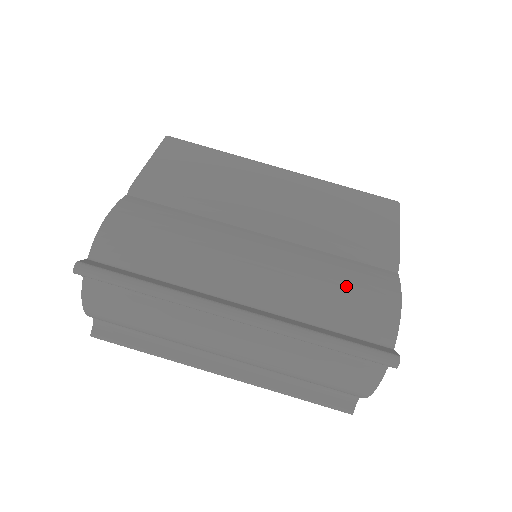
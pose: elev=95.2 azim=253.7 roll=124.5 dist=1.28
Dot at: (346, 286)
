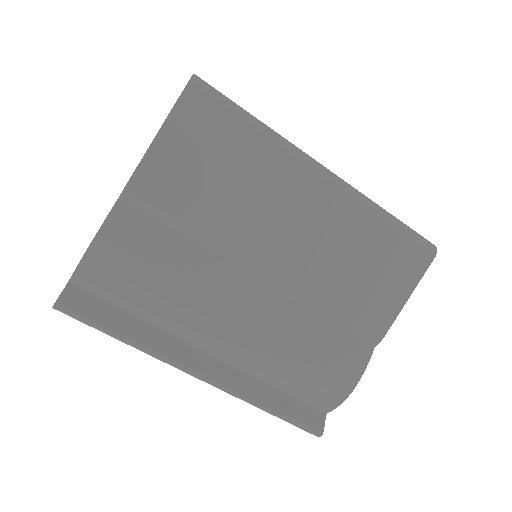
Dot at: (313, 366)
